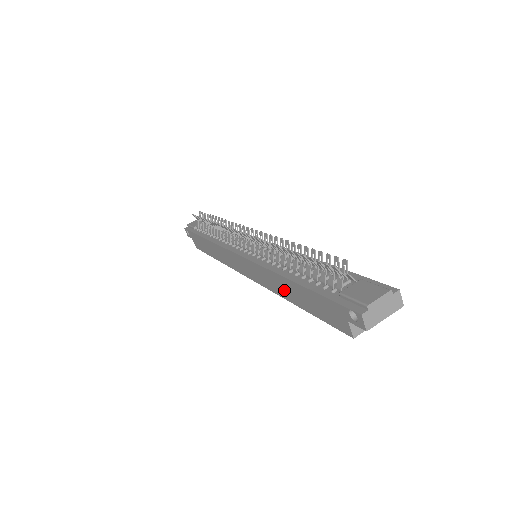
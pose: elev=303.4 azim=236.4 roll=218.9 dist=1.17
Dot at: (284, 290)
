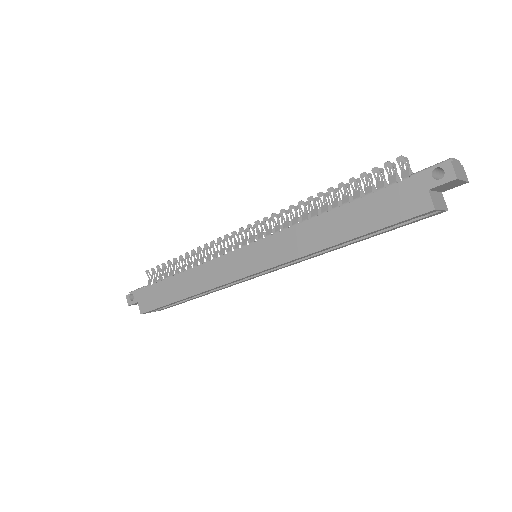
Dot at: (321, 235)
